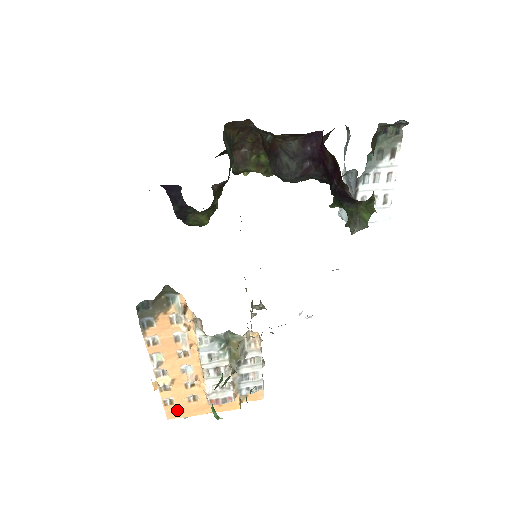
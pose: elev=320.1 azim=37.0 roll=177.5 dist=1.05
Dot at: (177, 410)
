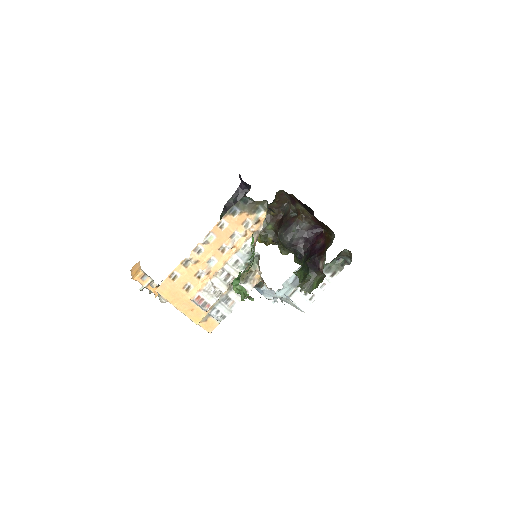
Dot at: (170, 288)
